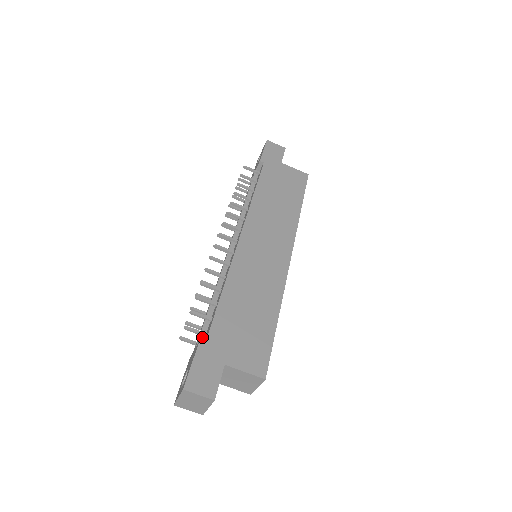
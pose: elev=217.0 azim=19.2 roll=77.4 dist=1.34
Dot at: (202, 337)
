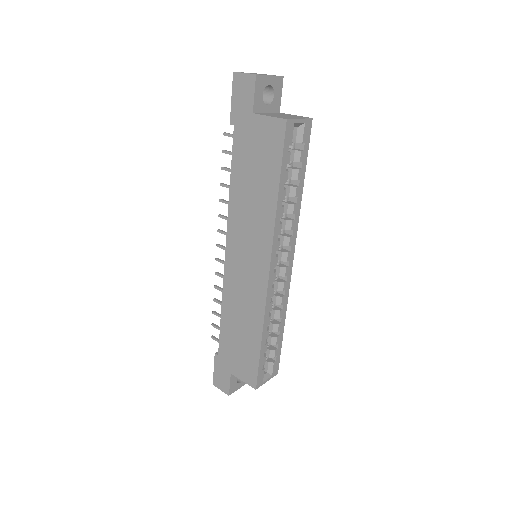
Dot at: occluded
